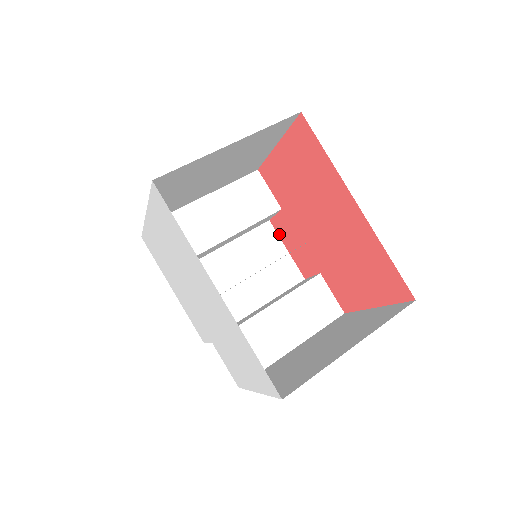
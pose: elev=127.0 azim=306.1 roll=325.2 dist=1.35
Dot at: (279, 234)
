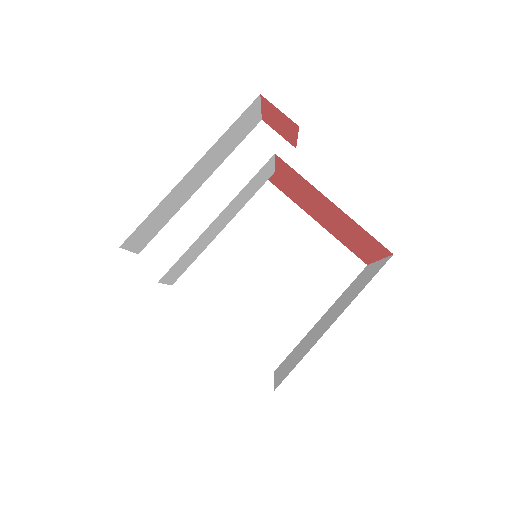
Dot at: occluded
